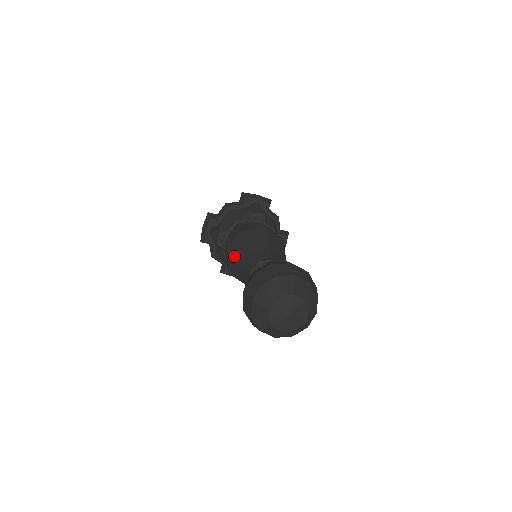
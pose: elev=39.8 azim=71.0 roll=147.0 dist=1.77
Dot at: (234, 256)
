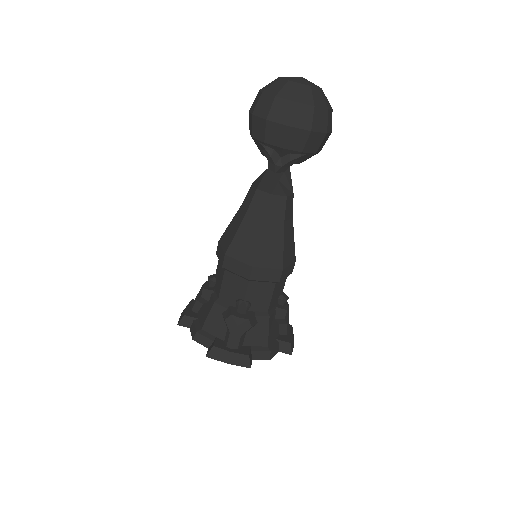
Dot at: (230, 223)
